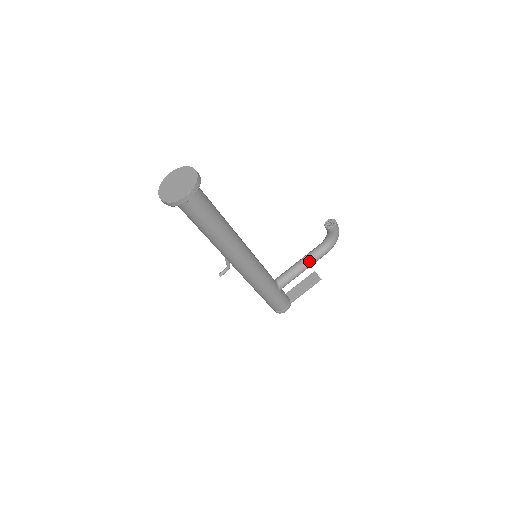
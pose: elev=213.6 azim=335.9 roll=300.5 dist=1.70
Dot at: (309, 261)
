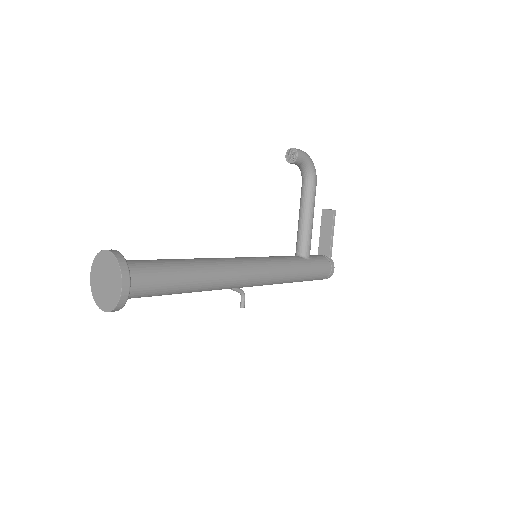
Dot at: (308, 208)
